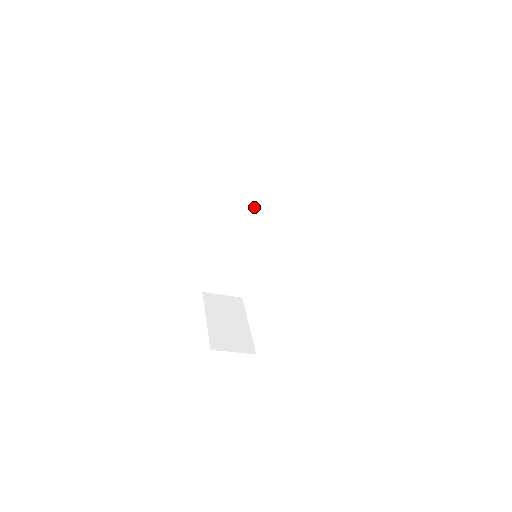
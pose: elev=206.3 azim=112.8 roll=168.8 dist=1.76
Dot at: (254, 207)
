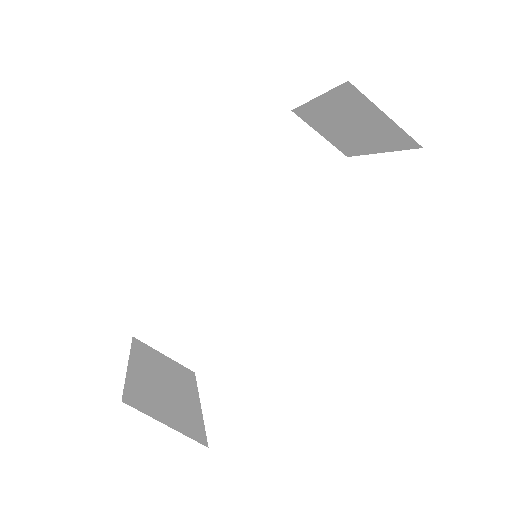
Dot at: (263, 205)
